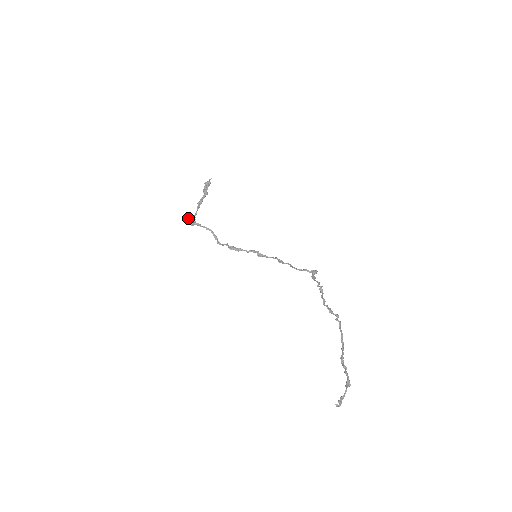
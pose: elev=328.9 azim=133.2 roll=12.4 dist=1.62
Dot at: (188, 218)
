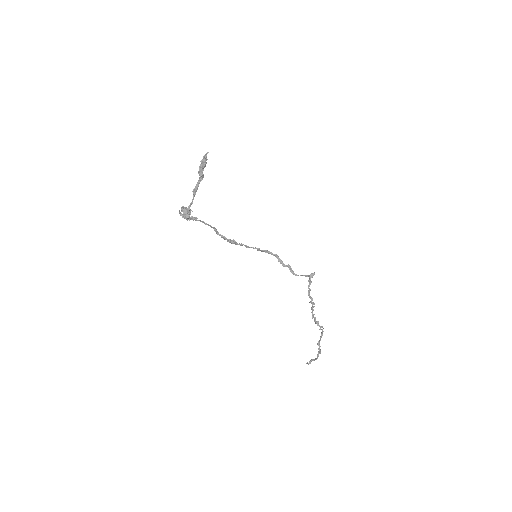
Dot at: (183, 207)
